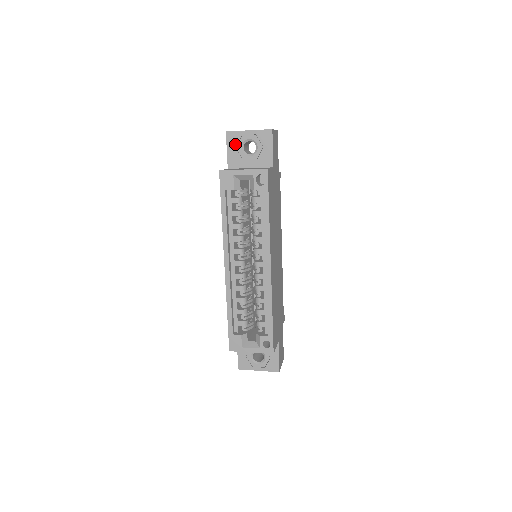
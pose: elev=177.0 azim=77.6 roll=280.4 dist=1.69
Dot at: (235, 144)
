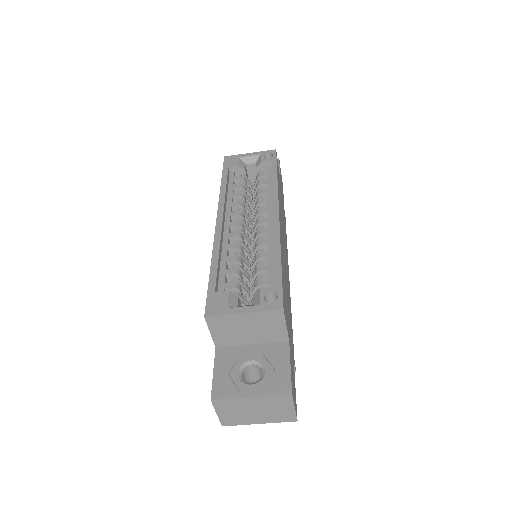
Dot at: occluded
